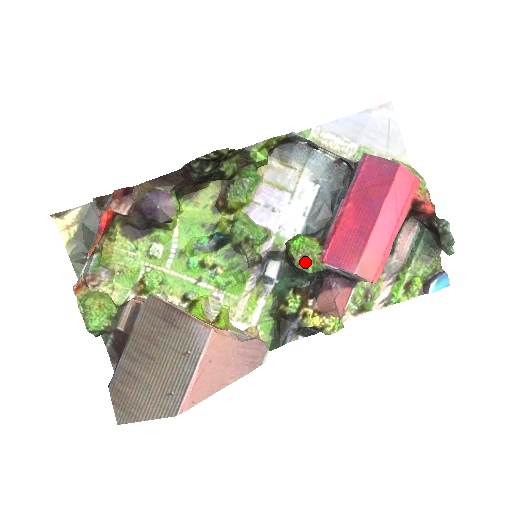
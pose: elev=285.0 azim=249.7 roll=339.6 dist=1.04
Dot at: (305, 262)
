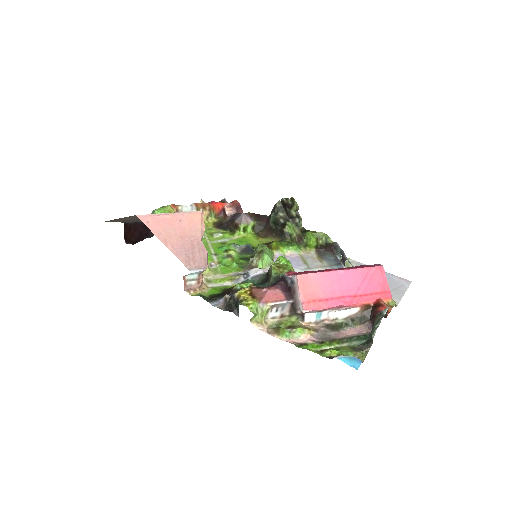
Dot at: (277, 267)
